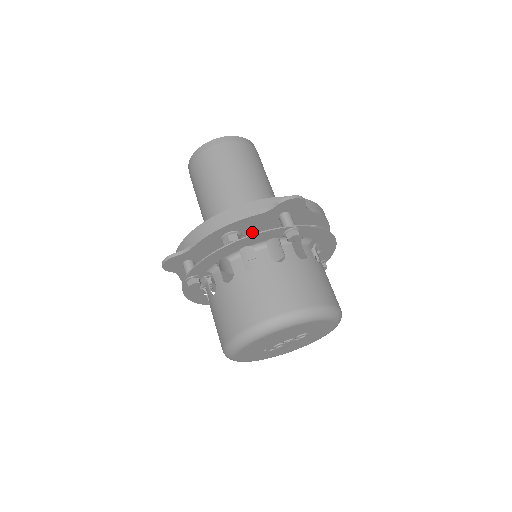
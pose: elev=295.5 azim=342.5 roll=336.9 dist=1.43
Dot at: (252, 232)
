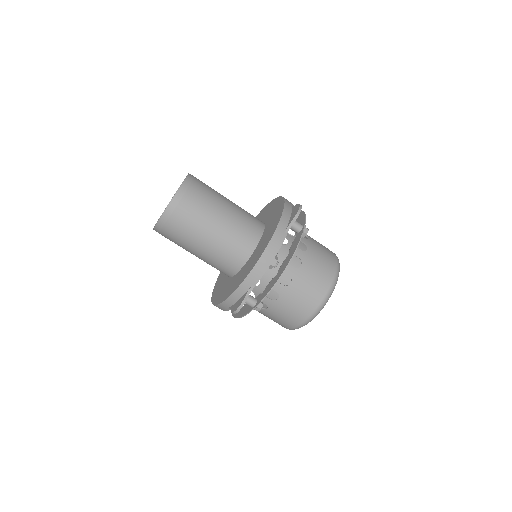
Dot at: occluded
